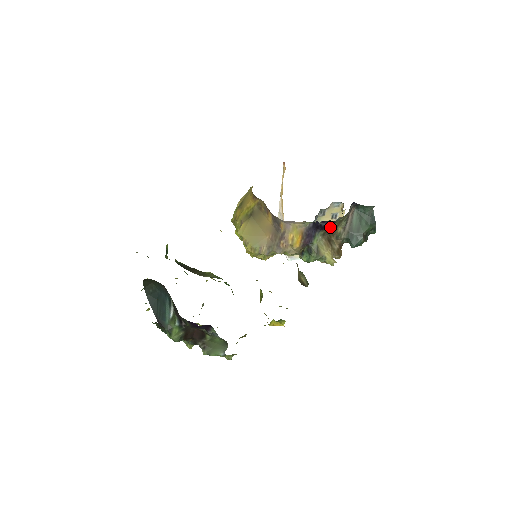
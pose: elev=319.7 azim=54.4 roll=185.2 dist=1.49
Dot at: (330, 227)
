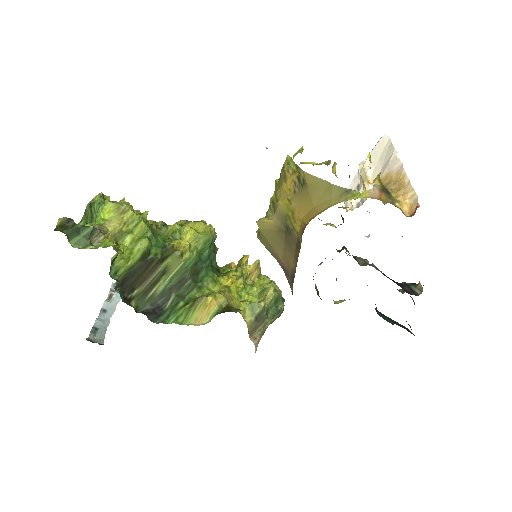
Dot at: occluded
